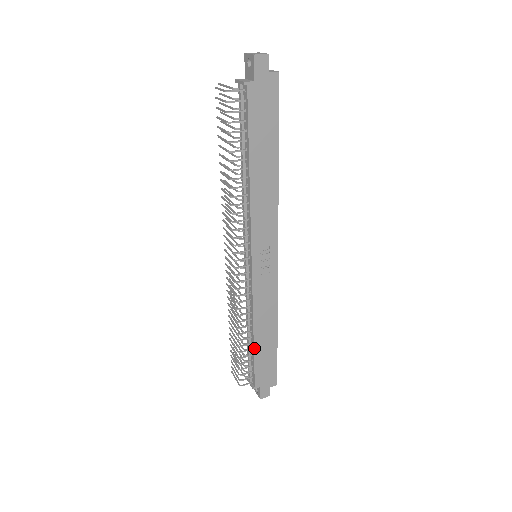
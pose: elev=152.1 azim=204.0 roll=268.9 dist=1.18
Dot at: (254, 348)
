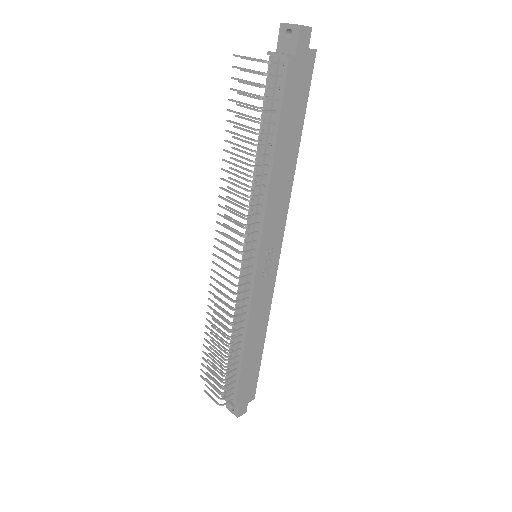
Dot at: (242, 361)
